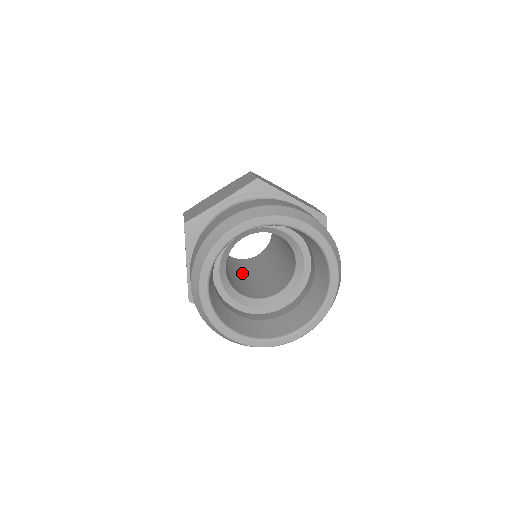
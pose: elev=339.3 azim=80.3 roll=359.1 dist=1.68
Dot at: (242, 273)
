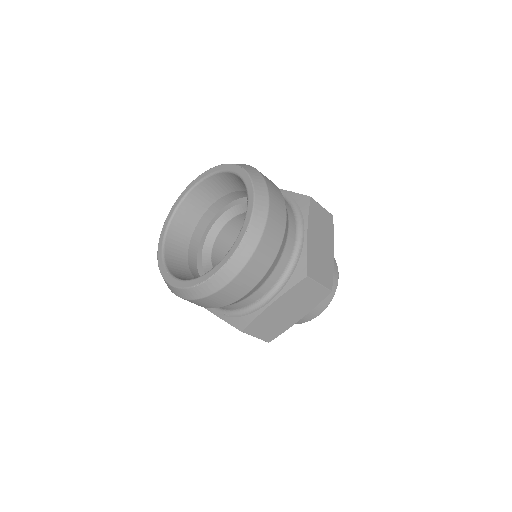
Dot at: occluded
